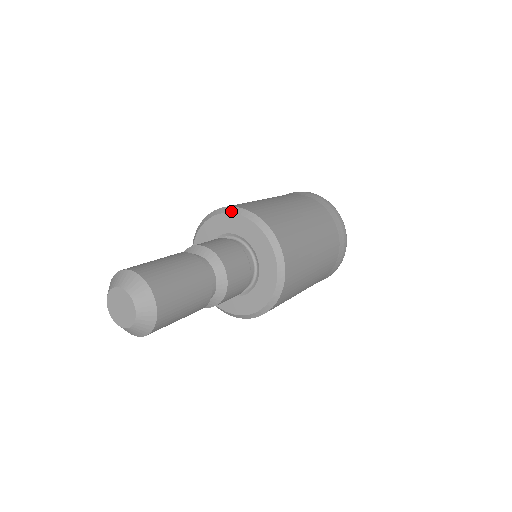
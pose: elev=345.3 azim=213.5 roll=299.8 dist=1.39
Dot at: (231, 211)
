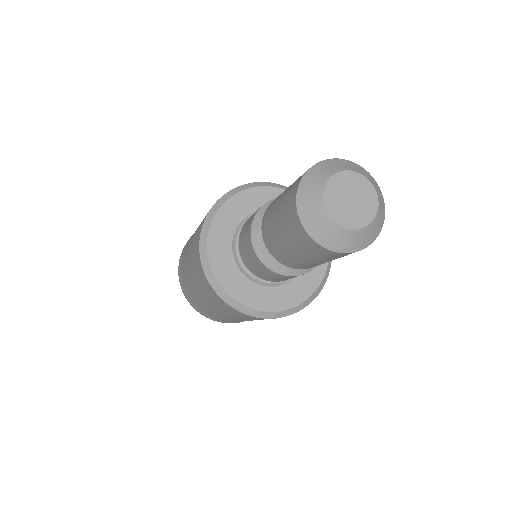
Dot at: (224, 200)
